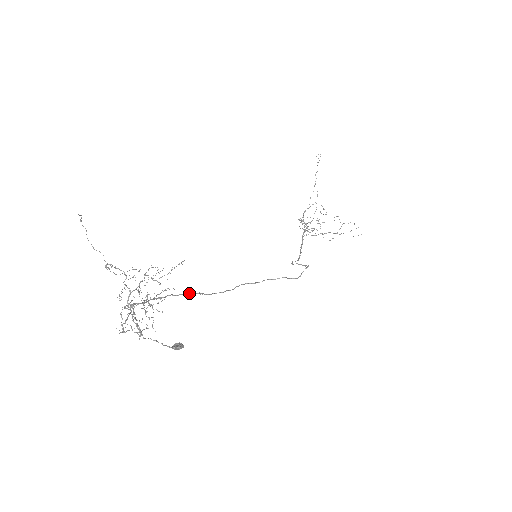
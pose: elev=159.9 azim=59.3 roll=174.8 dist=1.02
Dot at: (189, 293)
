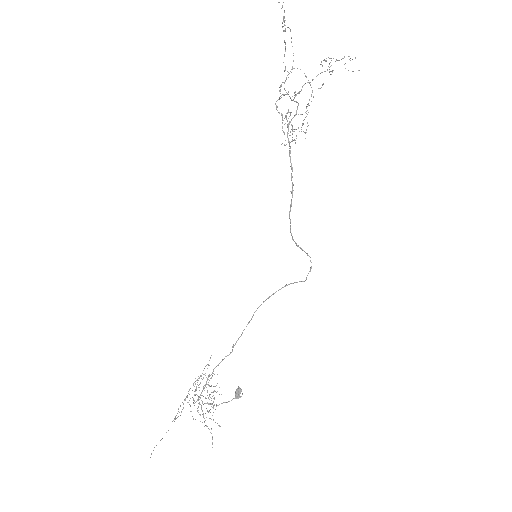
Dot at: occluded
